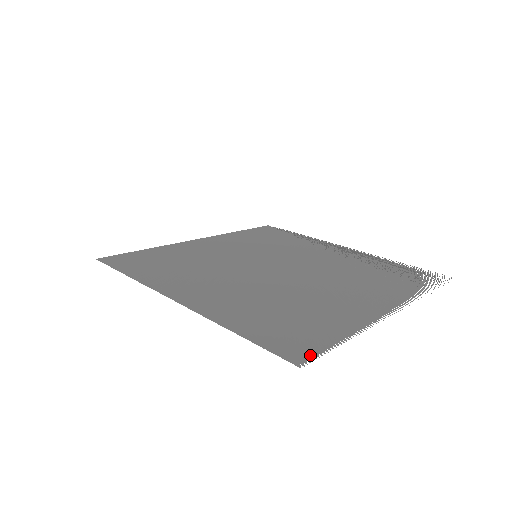
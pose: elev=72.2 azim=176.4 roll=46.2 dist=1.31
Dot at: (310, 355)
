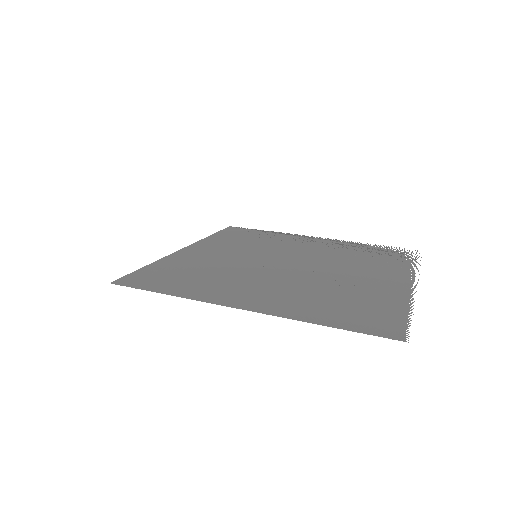
Dot at: (402, 331)
